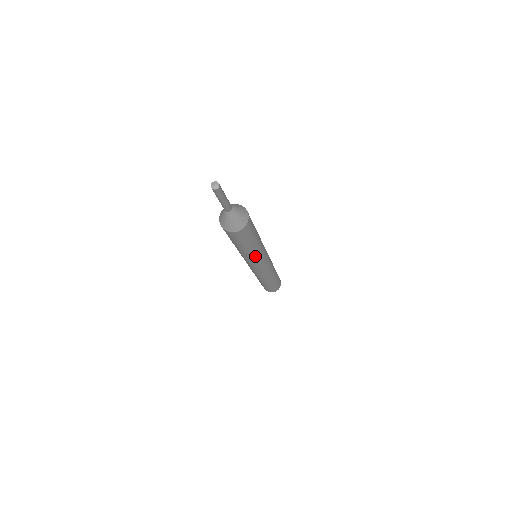
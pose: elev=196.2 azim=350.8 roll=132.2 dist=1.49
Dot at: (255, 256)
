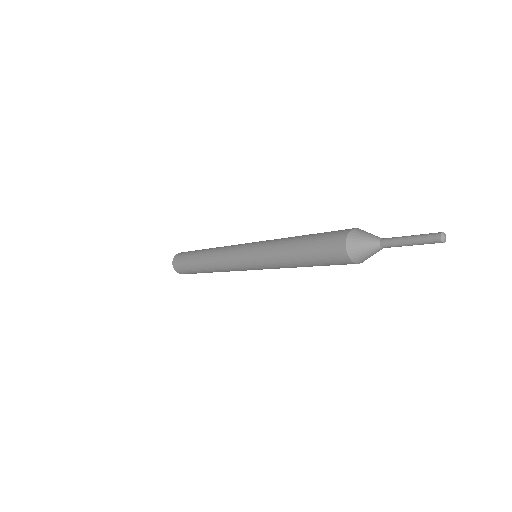
Dot at: occluded
